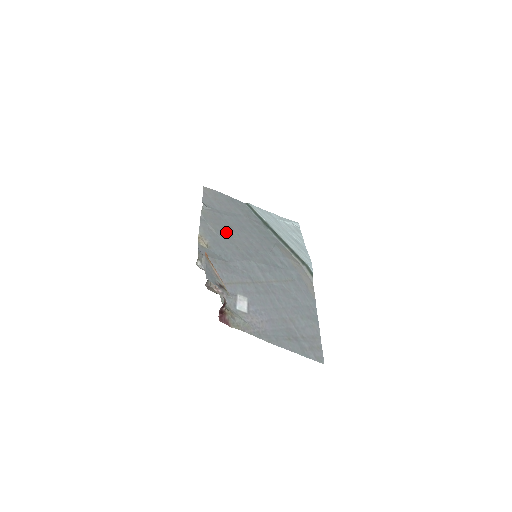
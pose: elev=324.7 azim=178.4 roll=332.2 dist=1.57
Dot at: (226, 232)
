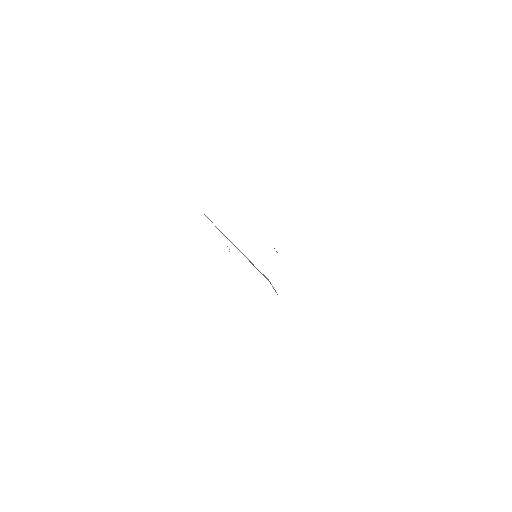
Dot at: occluded
